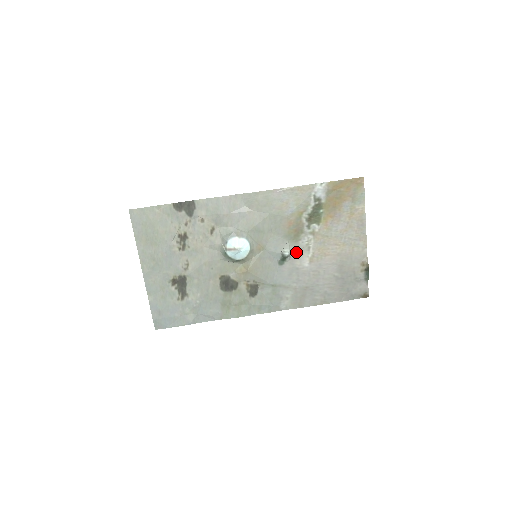
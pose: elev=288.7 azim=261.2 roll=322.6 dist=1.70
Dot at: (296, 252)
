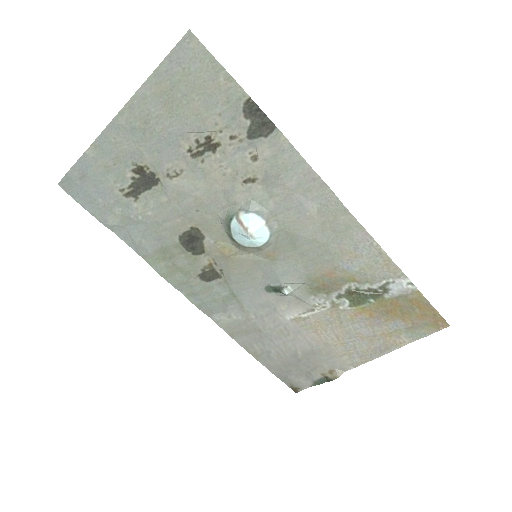
Dot at: (296, 298)
